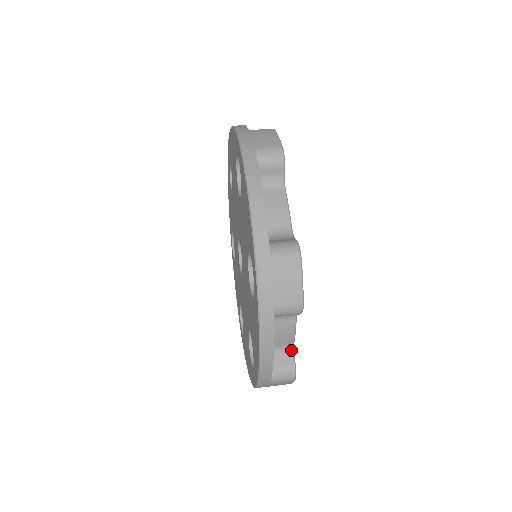
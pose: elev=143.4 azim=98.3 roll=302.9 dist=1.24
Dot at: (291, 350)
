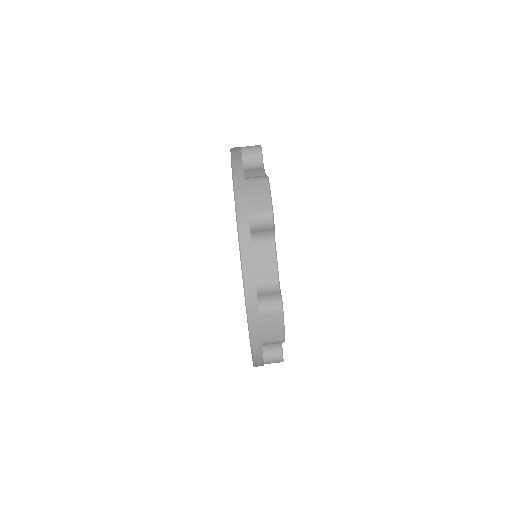
Dot at: (280, 345)
